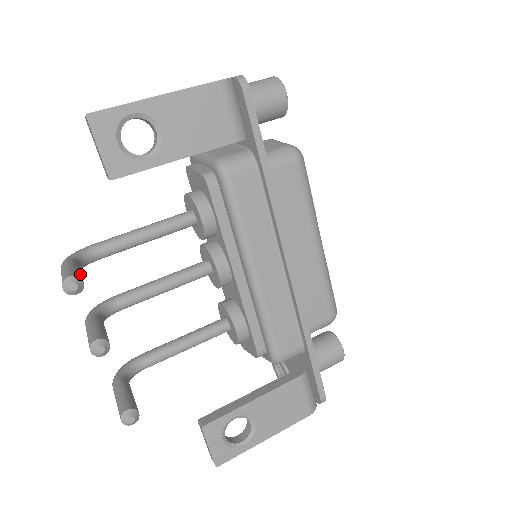
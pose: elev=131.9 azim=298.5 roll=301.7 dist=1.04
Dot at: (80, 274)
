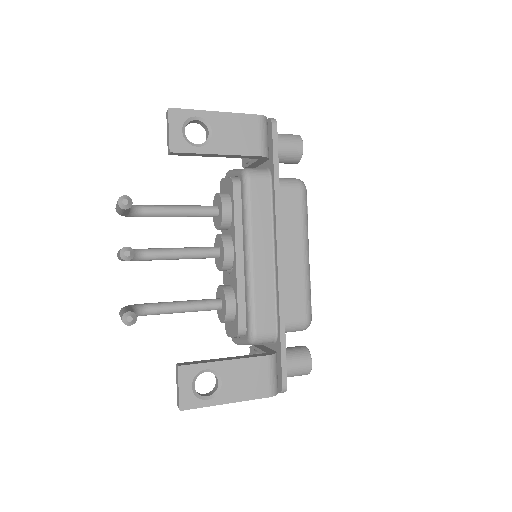
Dot at: occluded
